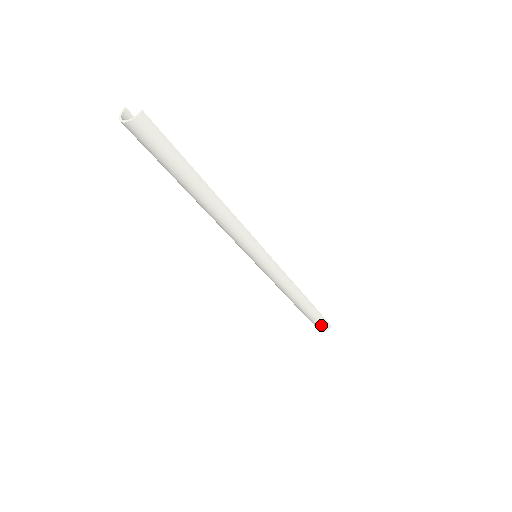
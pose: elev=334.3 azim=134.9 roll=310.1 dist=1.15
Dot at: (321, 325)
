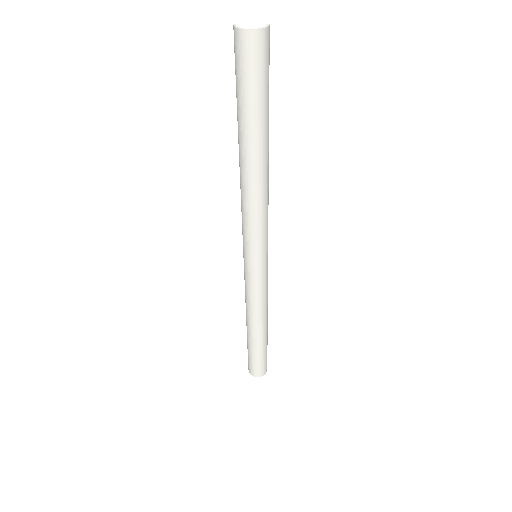
Dot at: (264, 365)
